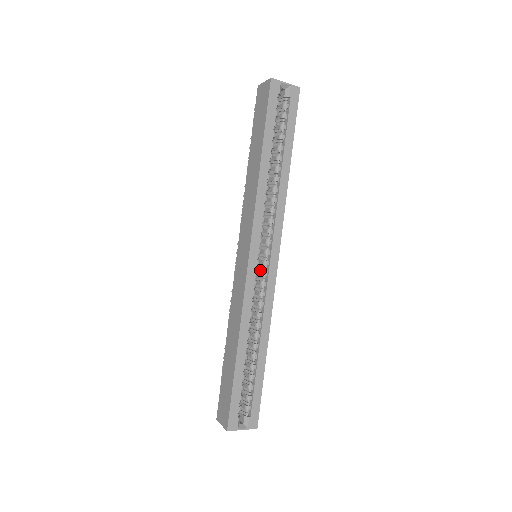
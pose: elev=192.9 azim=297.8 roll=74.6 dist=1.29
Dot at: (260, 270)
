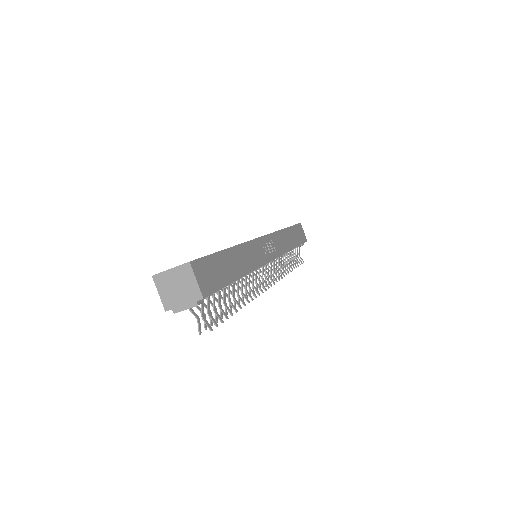
Dot at: occluded
